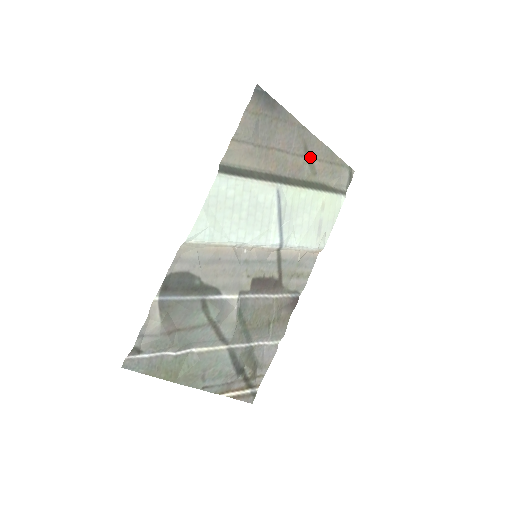
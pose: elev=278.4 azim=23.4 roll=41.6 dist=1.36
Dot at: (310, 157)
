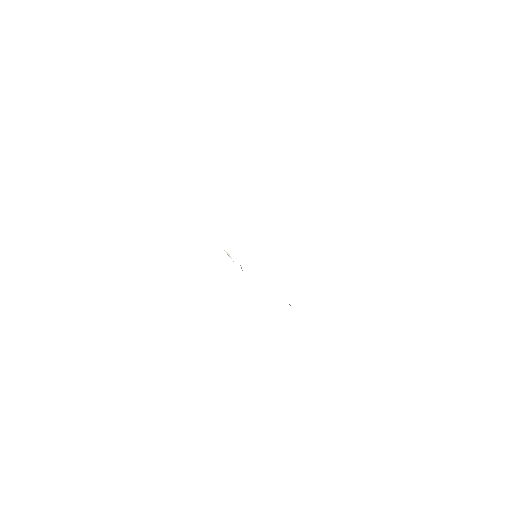
Dot at: occluded
